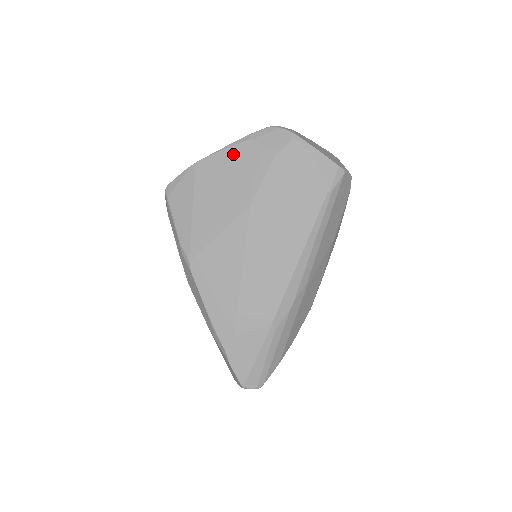
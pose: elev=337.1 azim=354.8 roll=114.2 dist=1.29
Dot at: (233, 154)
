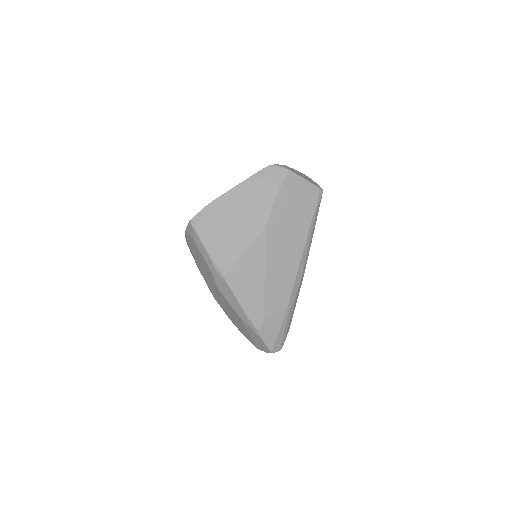
Dot at: (246, 190)
